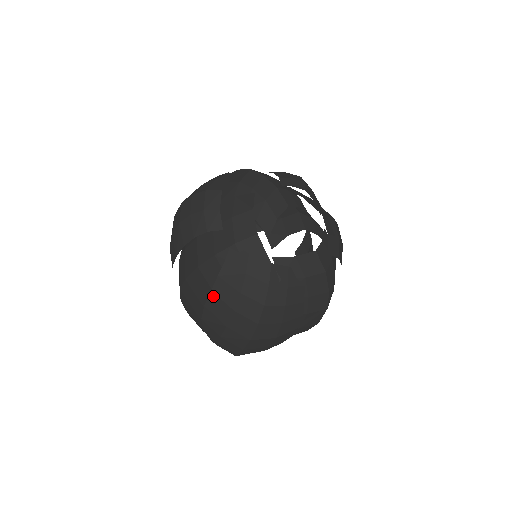
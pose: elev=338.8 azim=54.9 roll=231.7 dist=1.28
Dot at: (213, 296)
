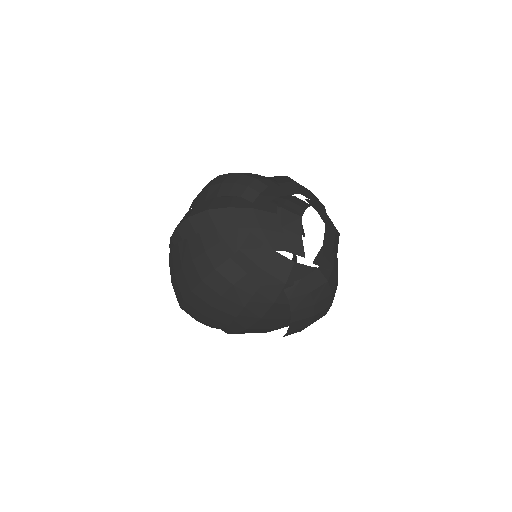
Dot at: (293, 324)
